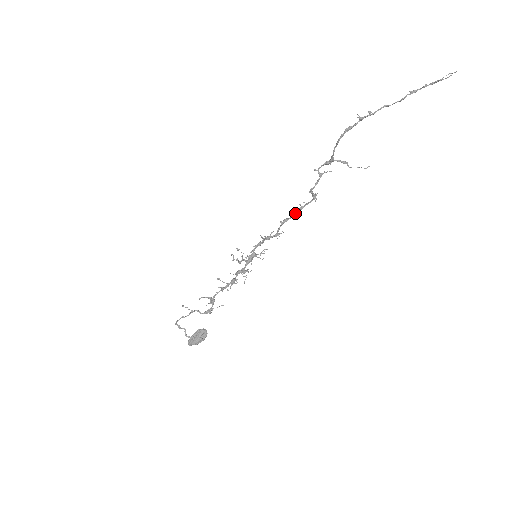
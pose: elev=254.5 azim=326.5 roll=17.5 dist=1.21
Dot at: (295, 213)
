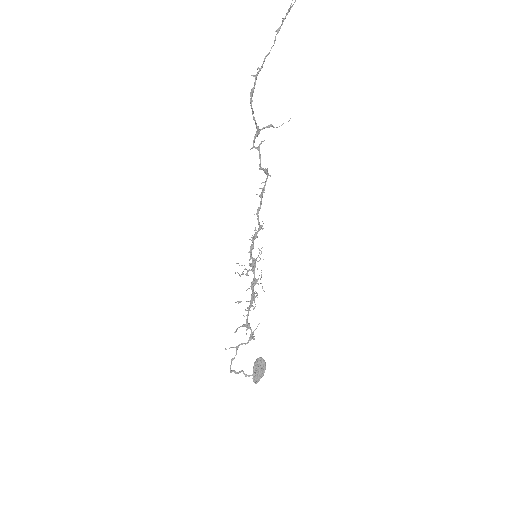
Dot at: (261, 198)
